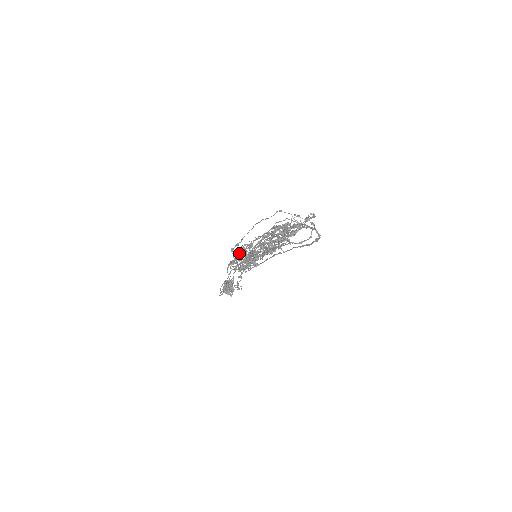
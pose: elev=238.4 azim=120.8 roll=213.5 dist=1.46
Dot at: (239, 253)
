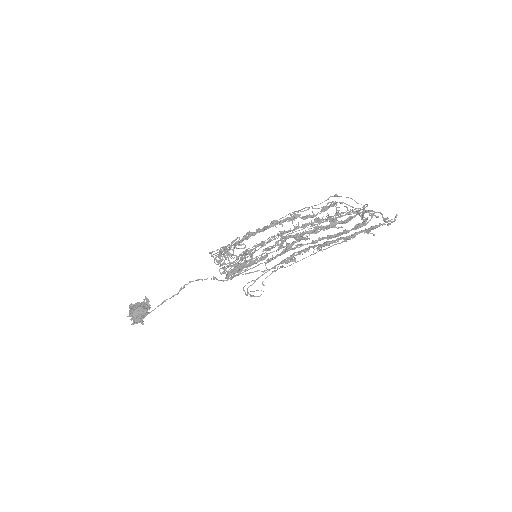
Dot at: (229, 256)
